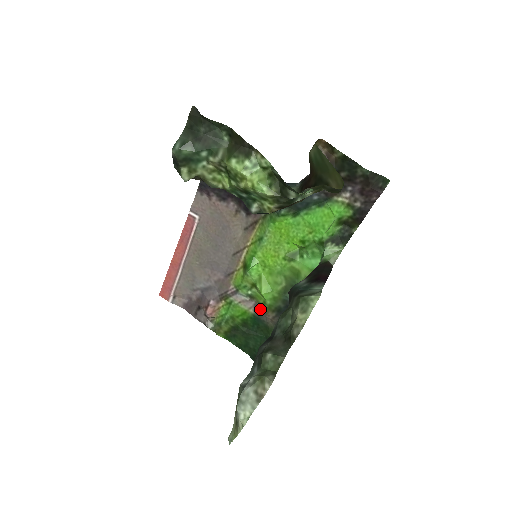
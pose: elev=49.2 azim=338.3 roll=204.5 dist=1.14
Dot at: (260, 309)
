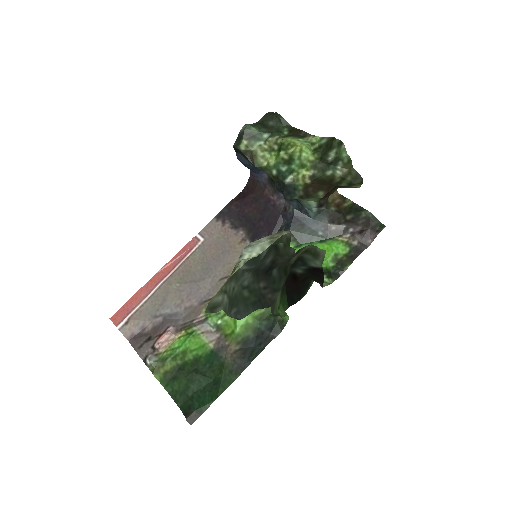
Dot at: (223, 342)
